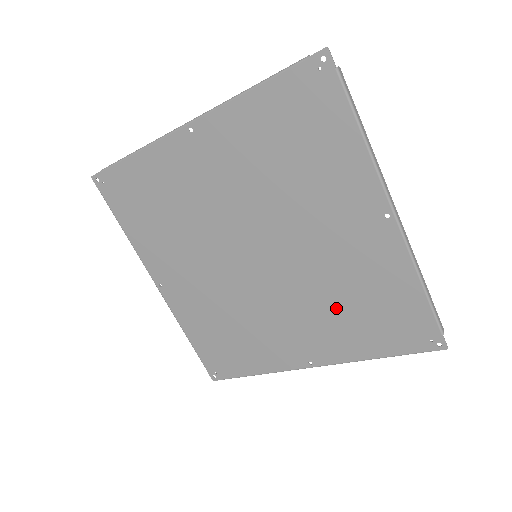
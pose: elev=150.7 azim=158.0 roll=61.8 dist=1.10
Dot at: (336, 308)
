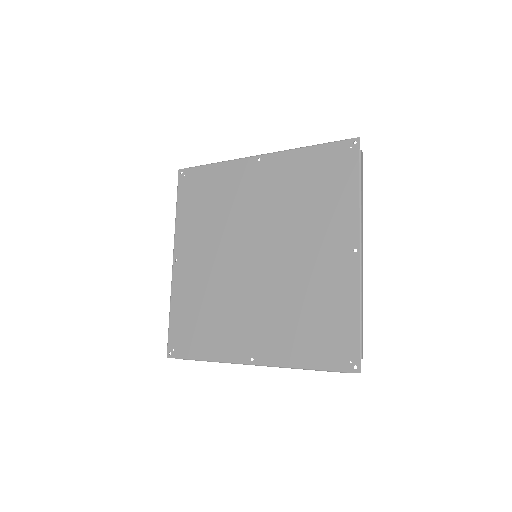
Dot at: (309, 210)
